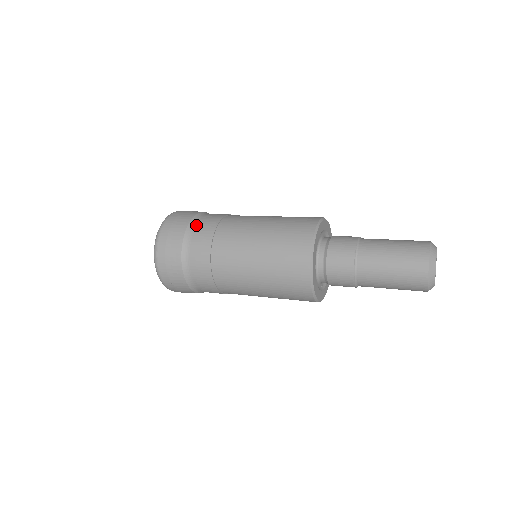
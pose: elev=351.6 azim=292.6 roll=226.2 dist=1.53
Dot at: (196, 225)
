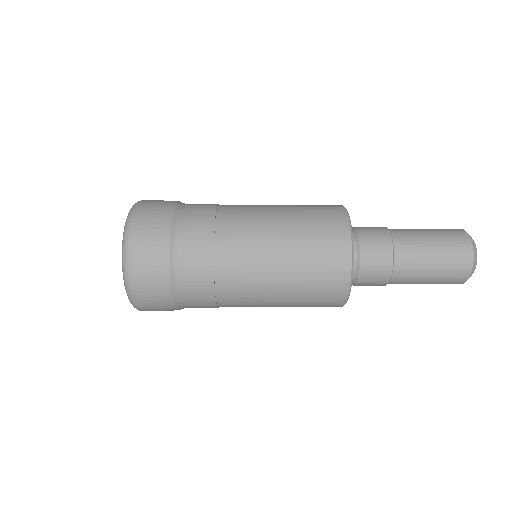
Dot at: occluded
